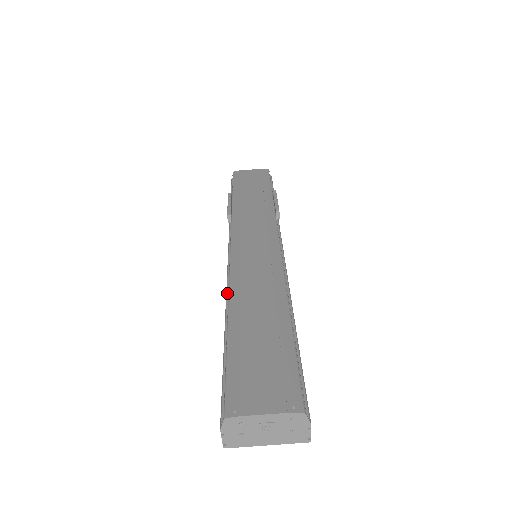
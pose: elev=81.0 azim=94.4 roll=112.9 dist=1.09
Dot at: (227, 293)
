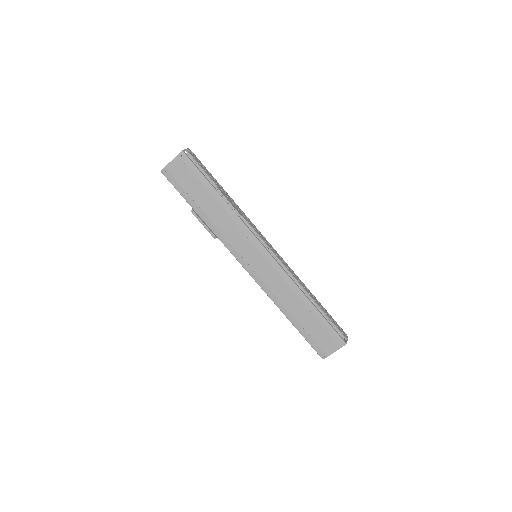
Dot at: occluded
